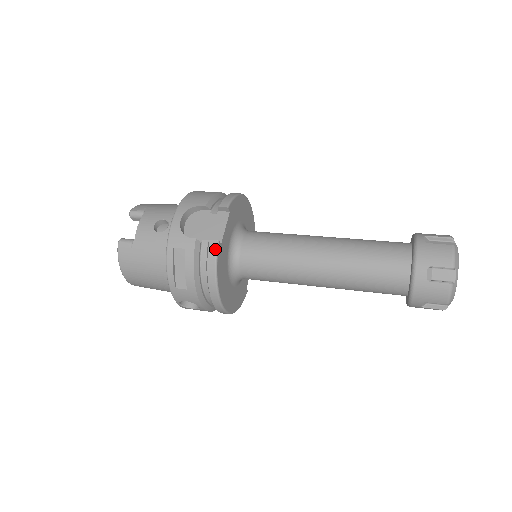
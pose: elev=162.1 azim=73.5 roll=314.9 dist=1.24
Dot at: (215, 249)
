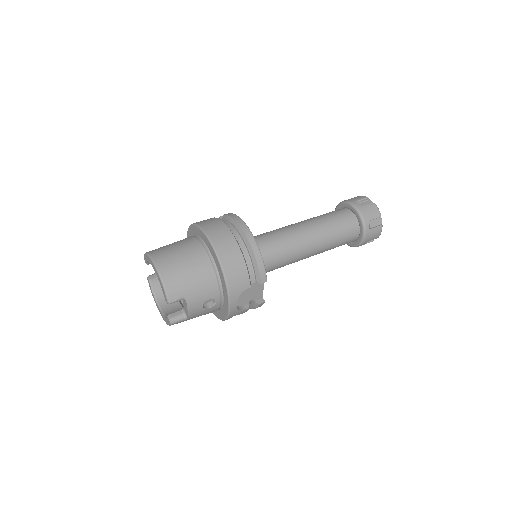
Dot at: occluded
